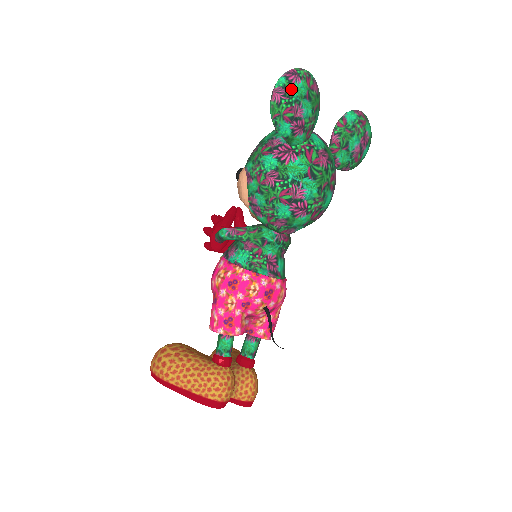
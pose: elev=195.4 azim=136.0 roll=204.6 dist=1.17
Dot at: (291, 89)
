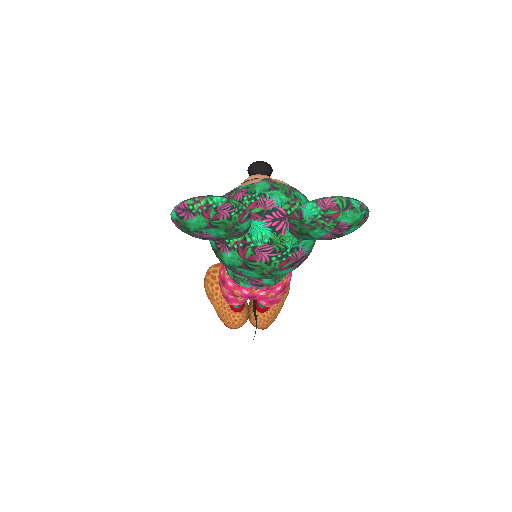
Dot at: (185, 224)
